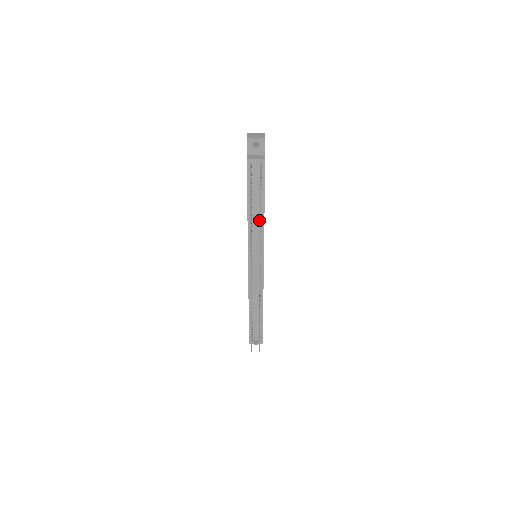
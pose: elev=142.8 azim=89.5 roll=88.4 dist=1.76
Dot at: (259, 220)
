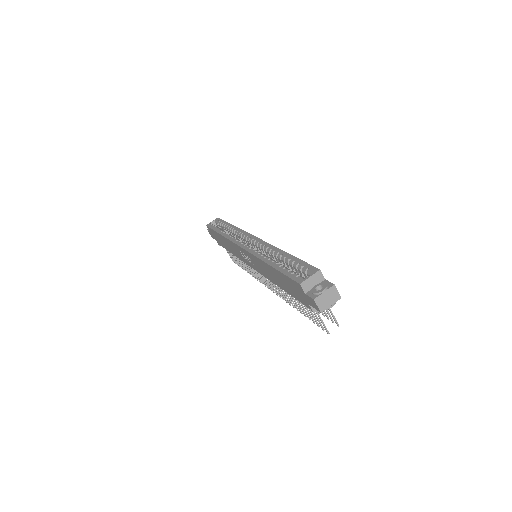
Dot at: occluded
